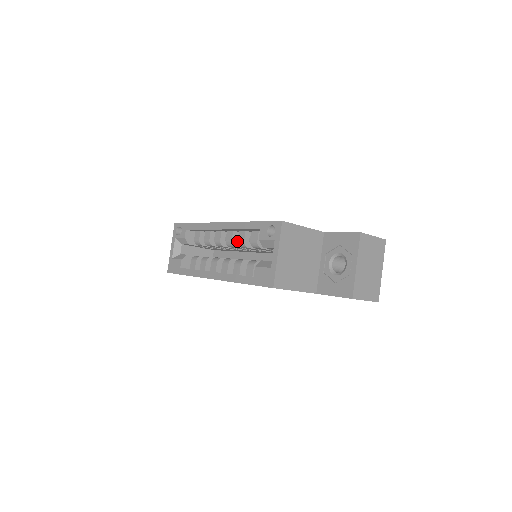
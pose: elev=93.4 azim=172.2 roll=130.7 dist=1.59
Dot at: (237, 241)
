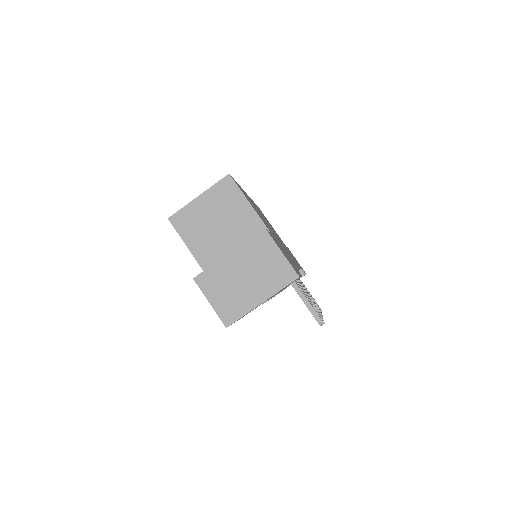
Dot at: occluded
